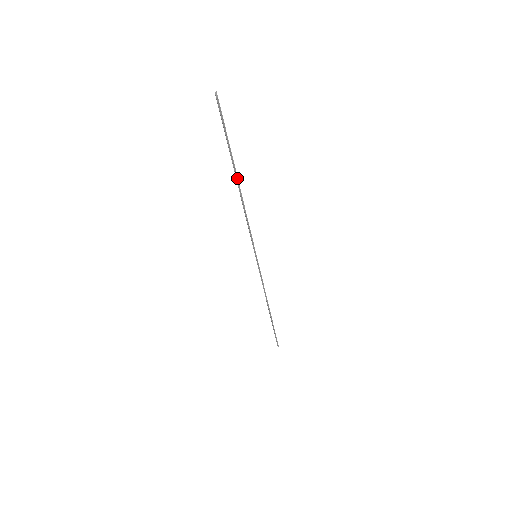
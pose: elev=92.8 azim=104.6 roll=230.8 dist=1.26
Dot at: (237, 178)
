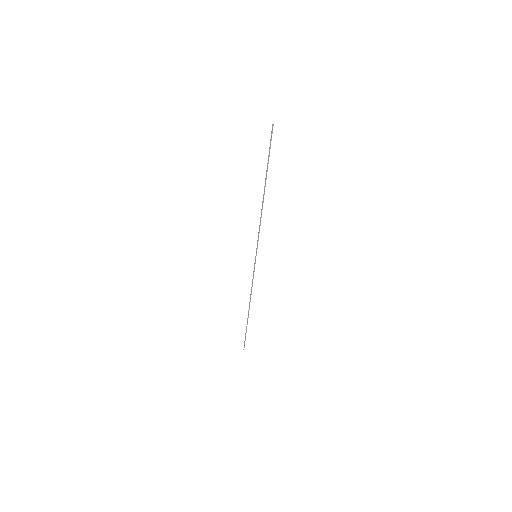
Dot at: occluded
